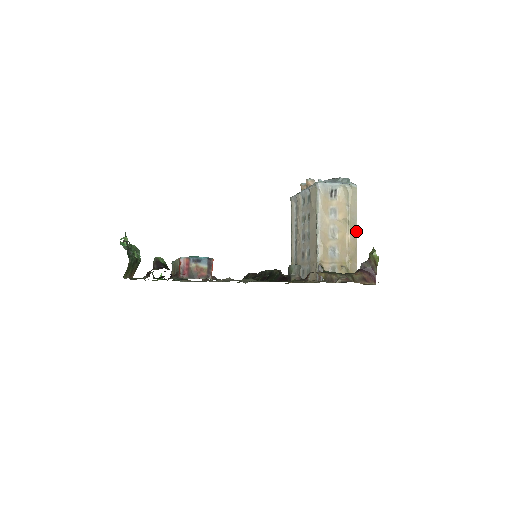
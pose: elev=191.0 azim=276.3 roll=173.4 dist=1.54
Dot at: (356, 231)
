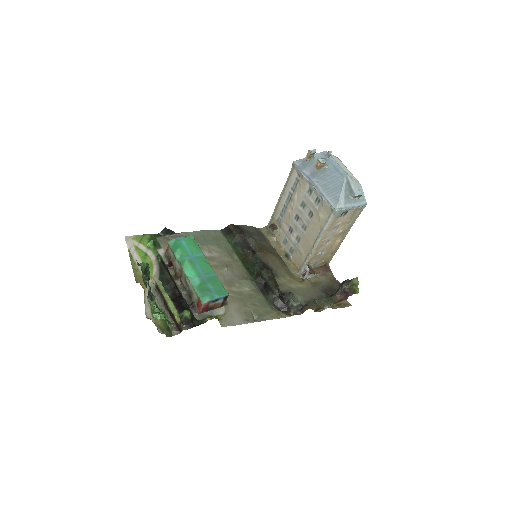
Dot at: occluded
